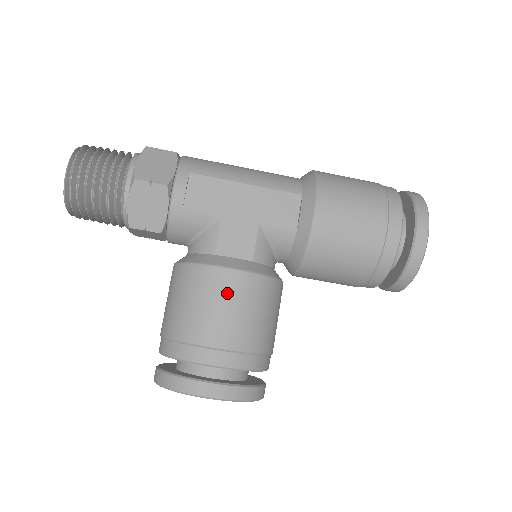
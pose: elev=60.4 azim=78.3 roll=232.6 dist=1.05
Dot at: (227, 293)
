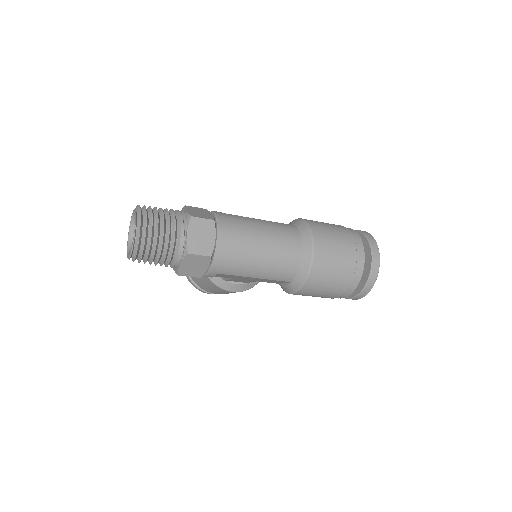
Dot at: occluded
